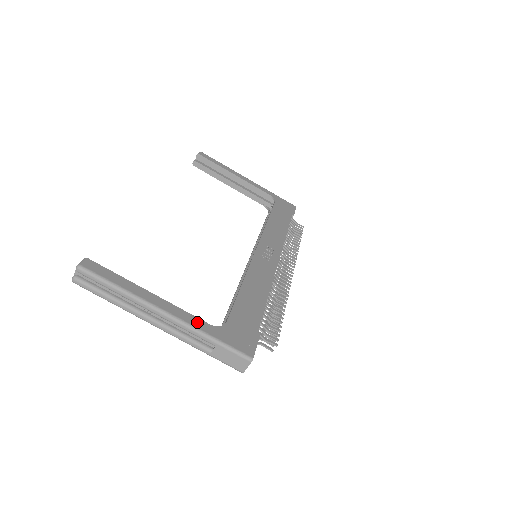
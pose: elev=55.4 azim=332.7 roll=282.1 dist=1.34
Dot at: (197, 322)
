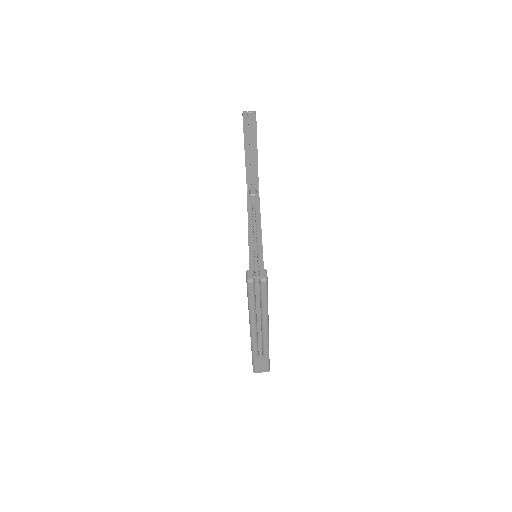
Dot at: occluded
